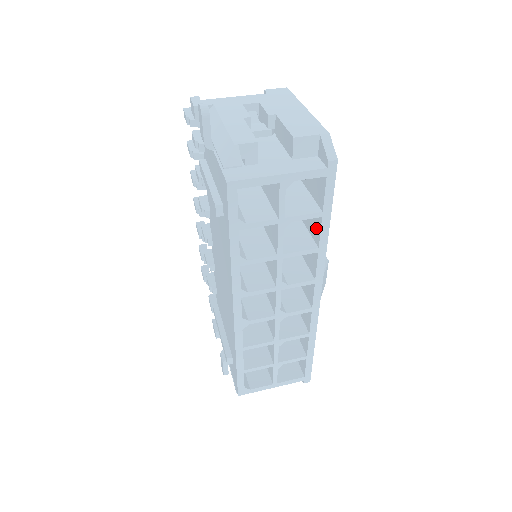
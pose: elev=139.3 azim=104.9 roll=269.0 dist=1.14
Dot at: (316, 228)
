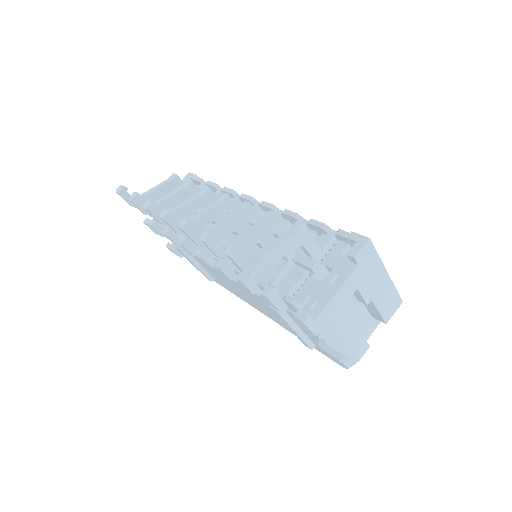
Dot at: occluded
